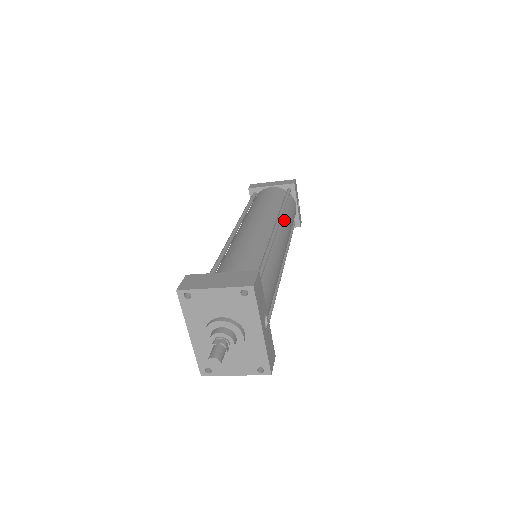
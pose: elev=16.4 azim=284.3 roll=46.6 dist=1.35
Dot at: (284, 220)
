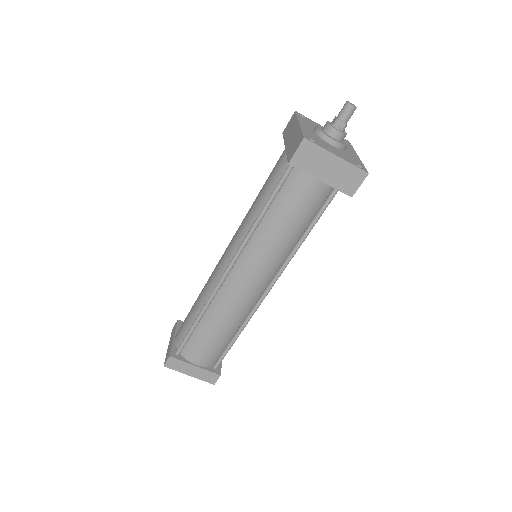
Dot at: occluded
